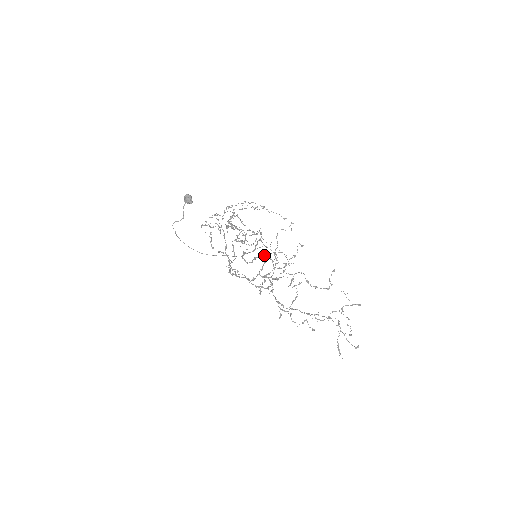
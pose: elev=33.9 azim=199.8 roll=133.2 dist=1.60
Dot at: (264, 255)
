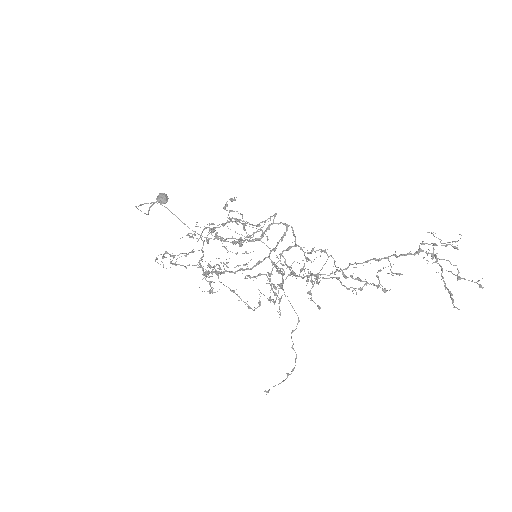
Dot at: (284, 223)
